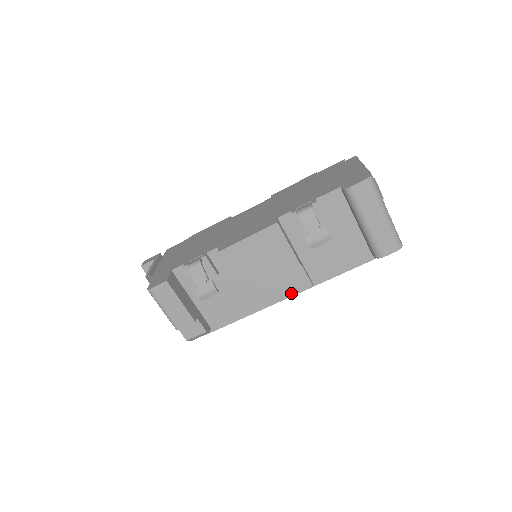
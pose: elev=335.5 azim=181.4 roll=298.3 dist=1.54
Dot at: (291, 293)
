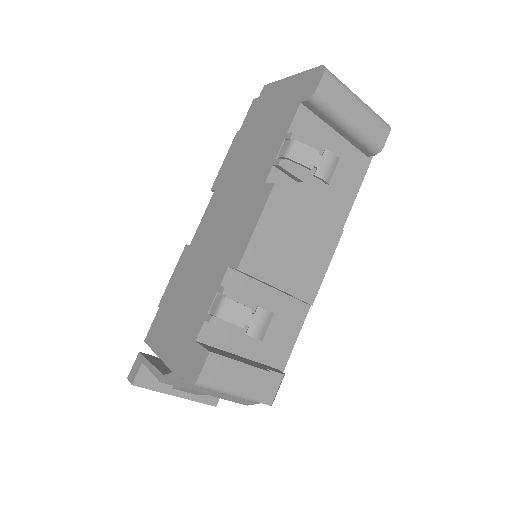
Dot at: (330, 256)
